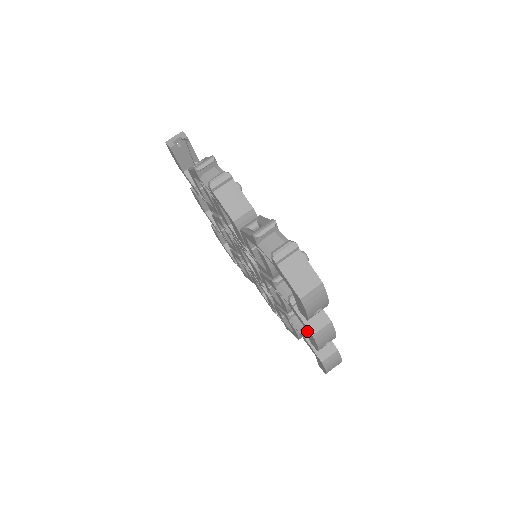
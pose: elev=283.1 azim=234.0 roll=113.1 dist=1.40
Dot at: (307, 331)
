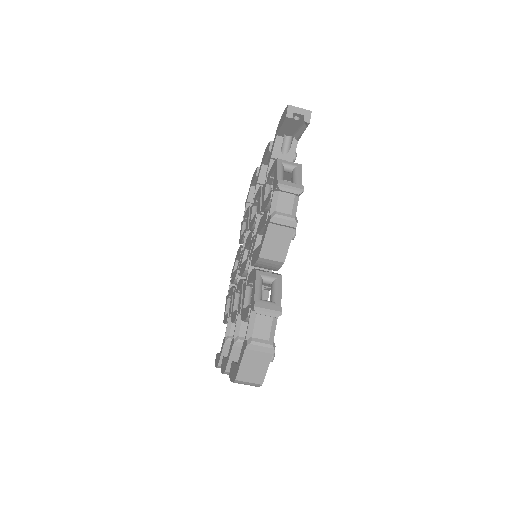
Dot at: (226, 361)
